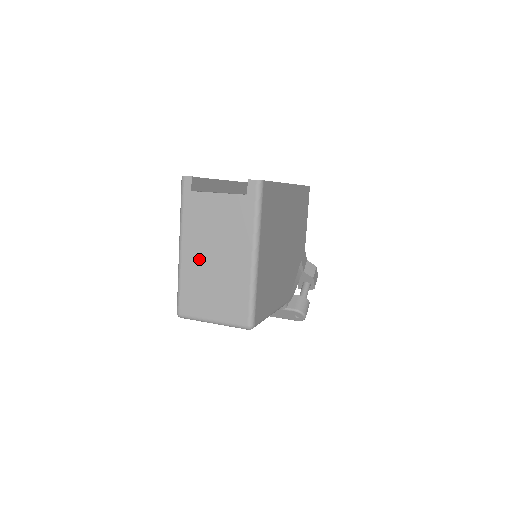
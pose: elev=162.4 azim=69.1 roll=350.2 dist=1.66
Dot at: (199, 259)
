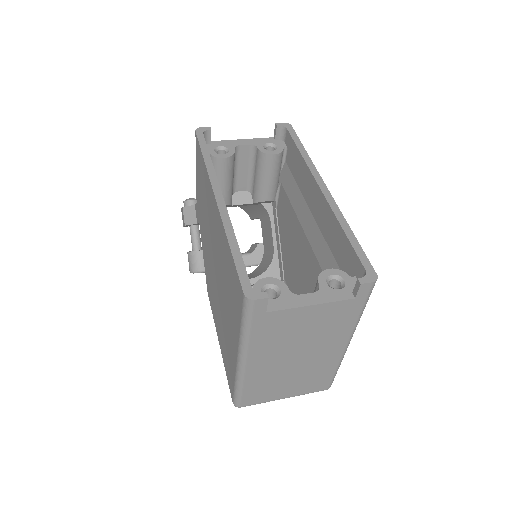
Dot at: (273, 365)
